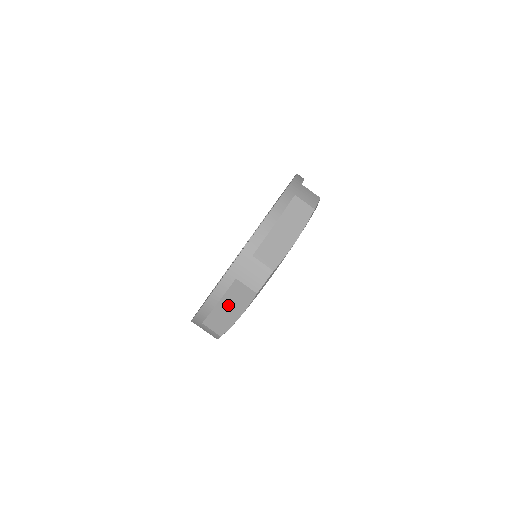
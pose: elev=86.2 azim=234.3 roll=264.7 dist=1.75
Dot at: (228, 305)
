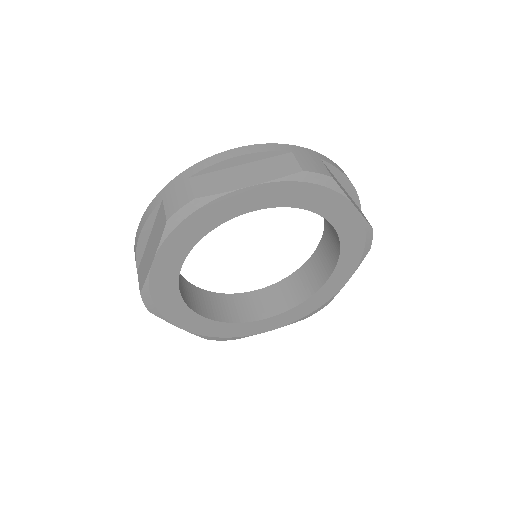
Dot at: (152, 242)
